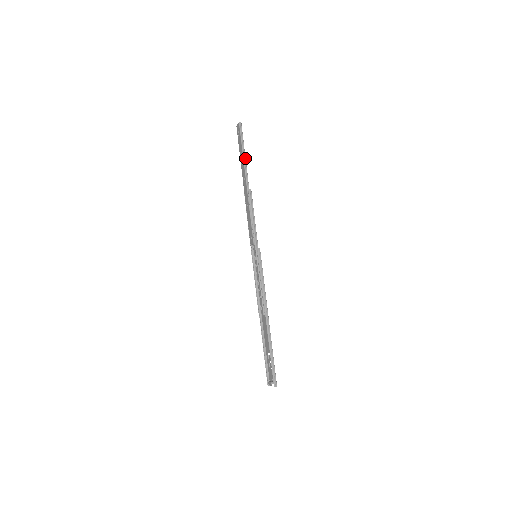
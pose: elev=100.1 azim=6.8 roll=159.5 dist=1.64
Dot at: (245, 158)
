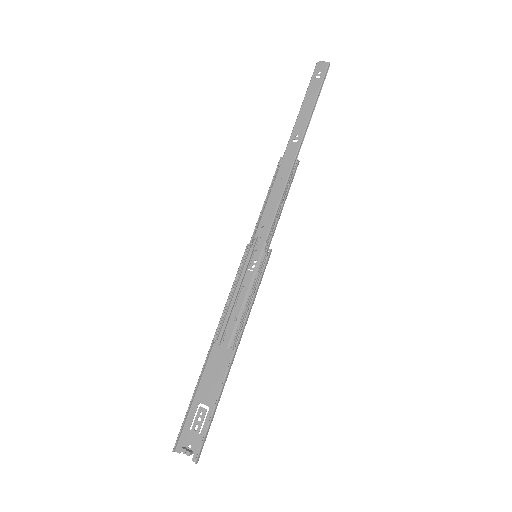
Dot at: occluded
